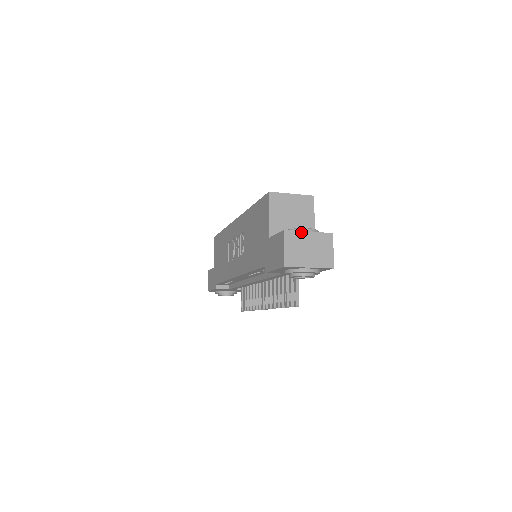
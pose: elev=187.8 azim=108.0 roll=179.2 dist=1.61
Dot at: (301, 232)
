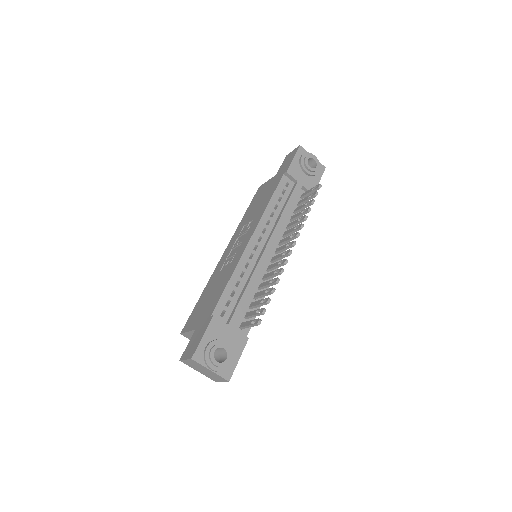
Dot at: occluded
